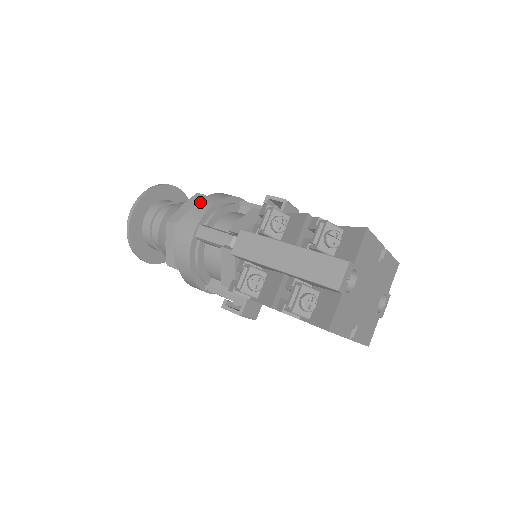
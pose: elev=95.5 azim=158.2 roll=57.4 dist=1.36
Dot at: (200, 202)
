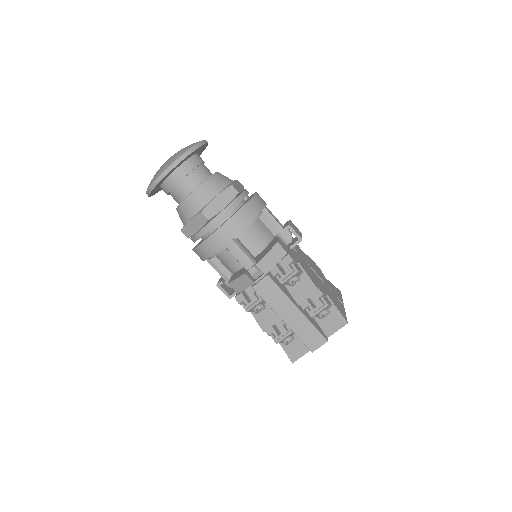
Dot at: (238, 214)
